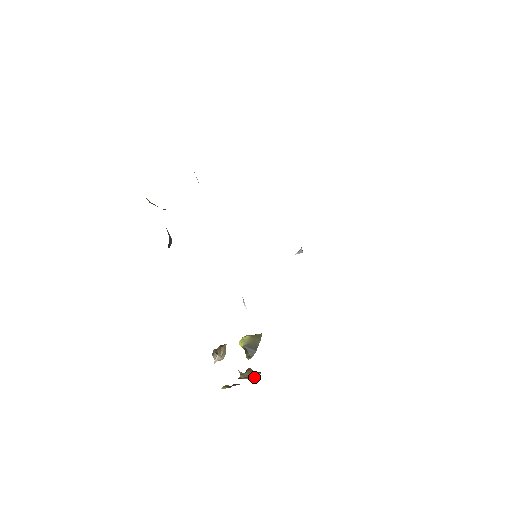
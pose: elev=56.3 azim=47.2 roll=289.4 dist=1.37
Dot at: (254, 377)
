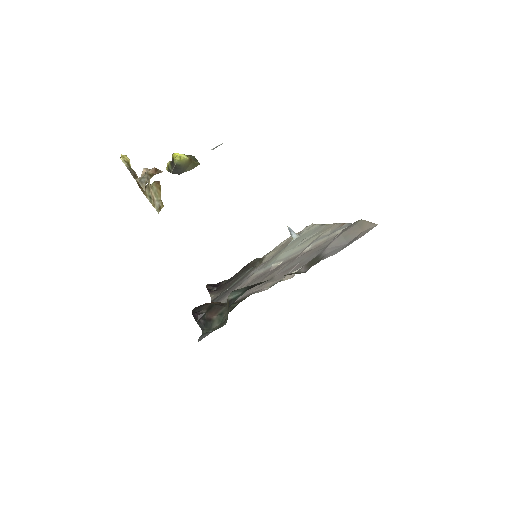
Dot at: (156, 205)
